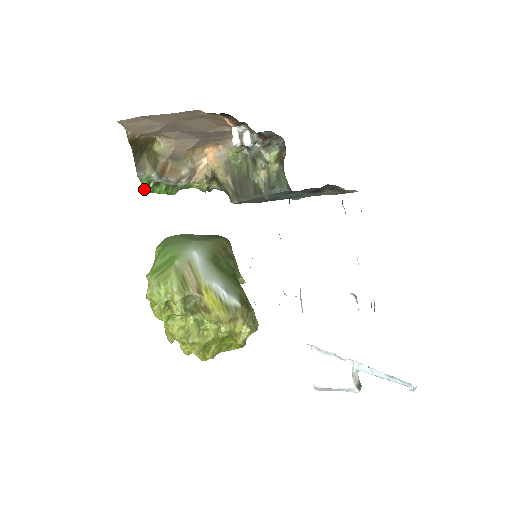
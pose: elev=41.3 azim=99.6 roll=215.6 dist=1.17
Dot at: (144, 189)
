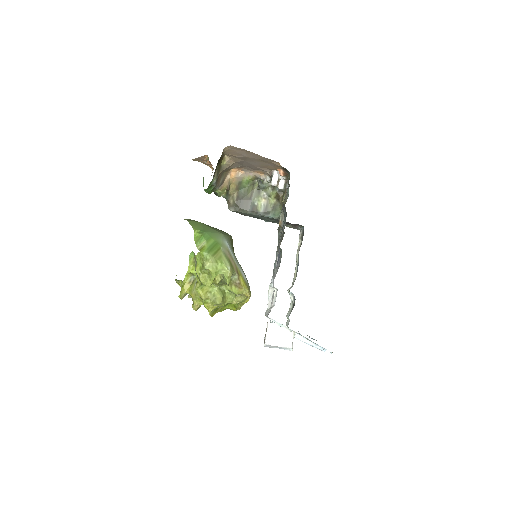
Dot at: (207, 188)
